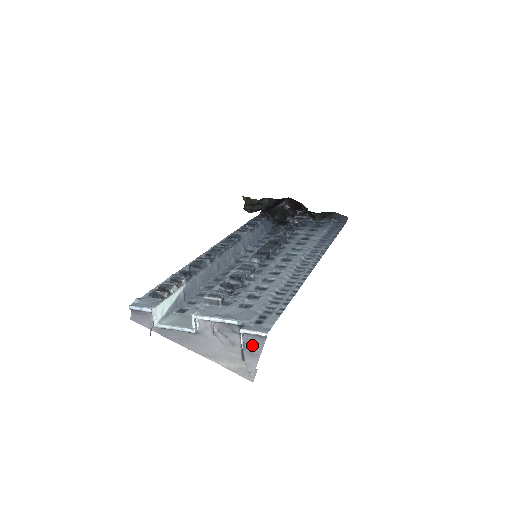
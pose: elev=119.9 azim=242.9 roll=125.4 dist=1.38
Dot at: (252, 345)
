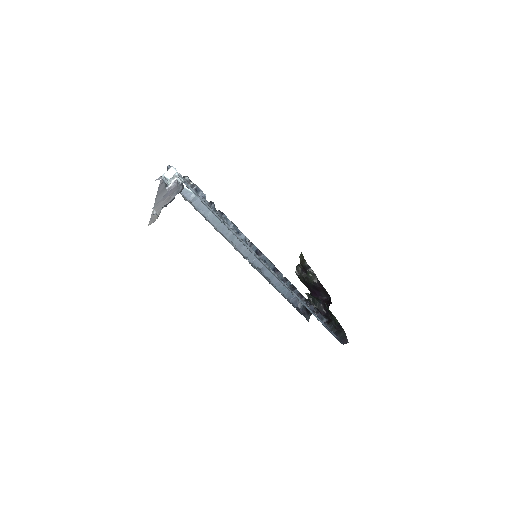
Dot at: (172, 191)
